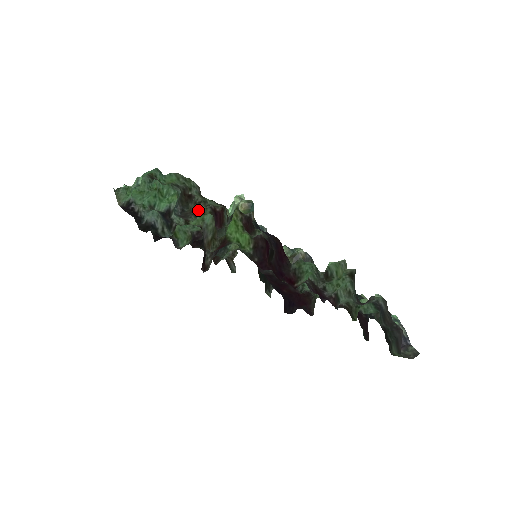
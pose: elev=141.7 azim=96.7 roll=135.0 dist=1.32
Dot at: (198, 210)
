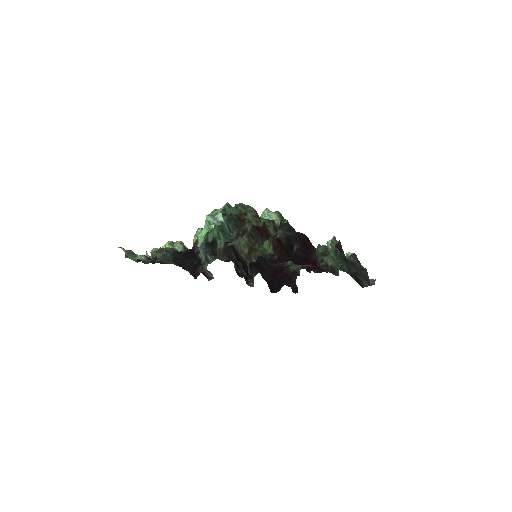
Dot at: (244, 230)
